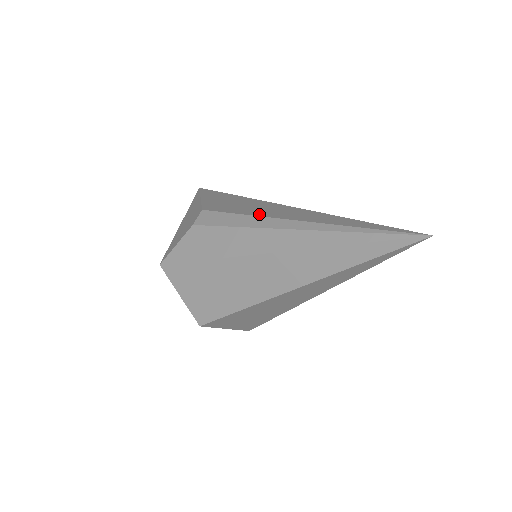
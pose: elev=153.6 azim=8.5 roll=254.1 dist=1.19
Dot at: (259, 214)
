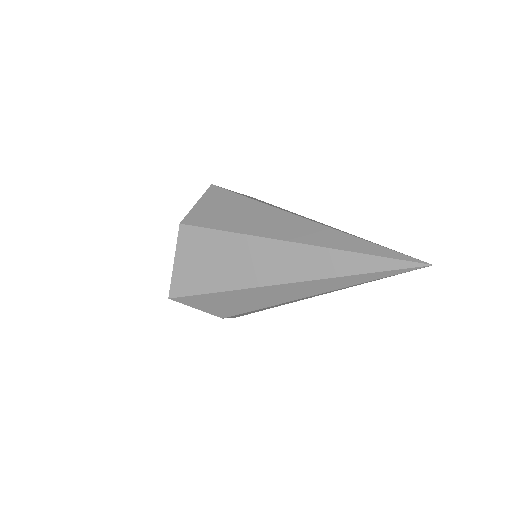
Dot at: occluded
